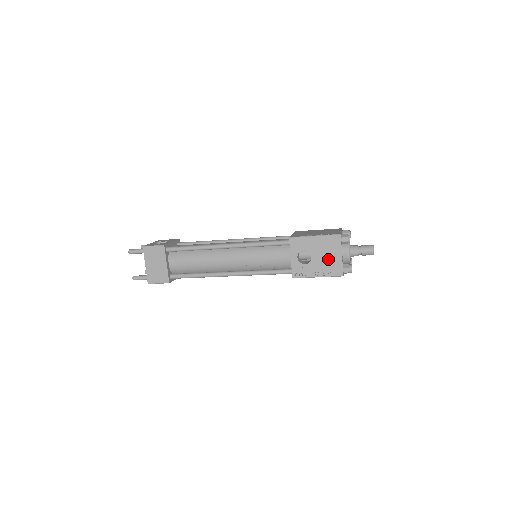
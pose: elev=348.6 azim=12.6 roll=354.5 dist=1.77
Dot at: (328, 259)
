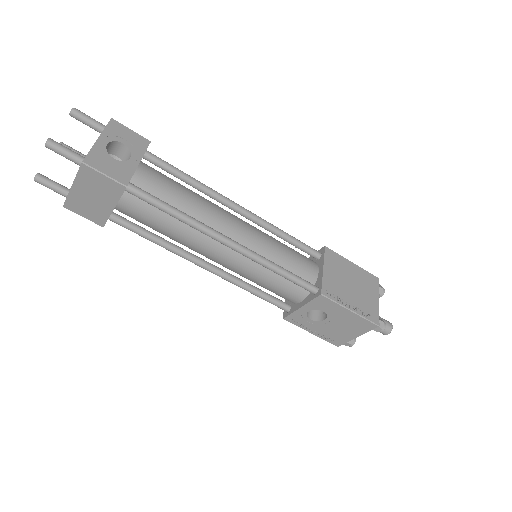
Dot at: (340, 331)
